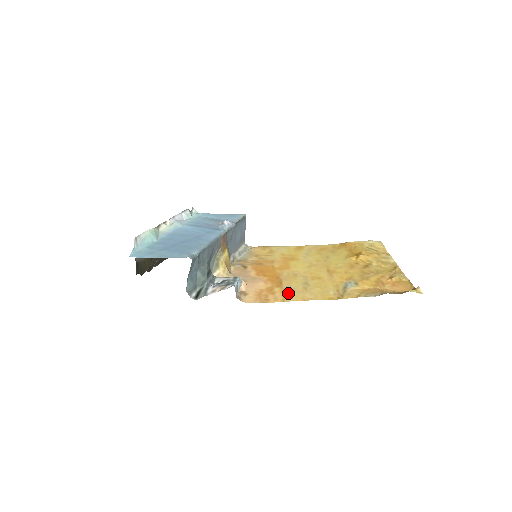
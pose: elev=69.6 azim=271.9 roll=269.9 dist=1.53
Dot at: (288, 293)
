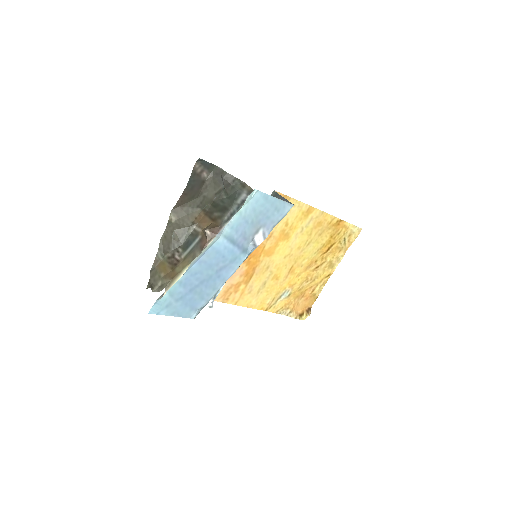
Dot at: (245, 295)
